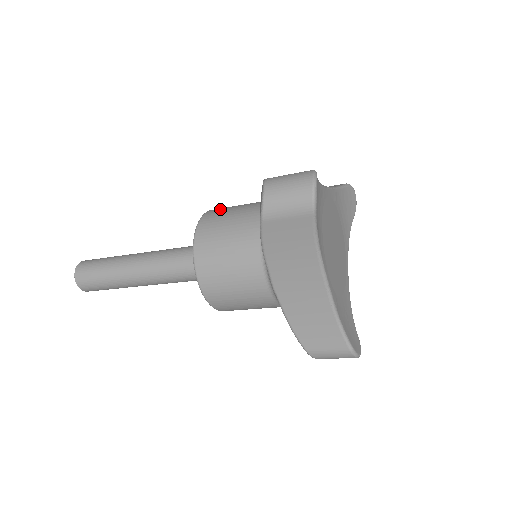
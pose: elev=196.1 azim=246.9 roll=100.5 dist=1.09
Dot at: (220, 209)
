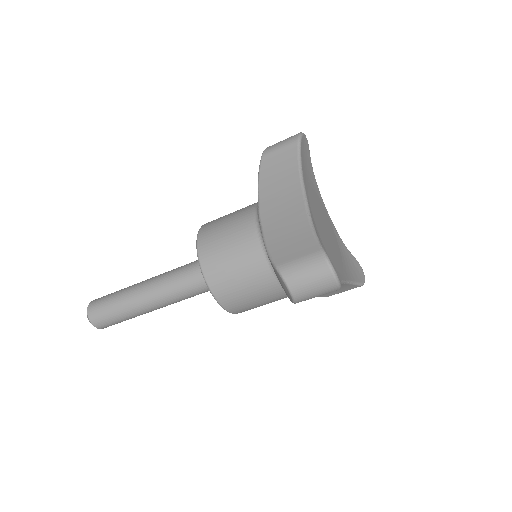
Dot at: occluded
